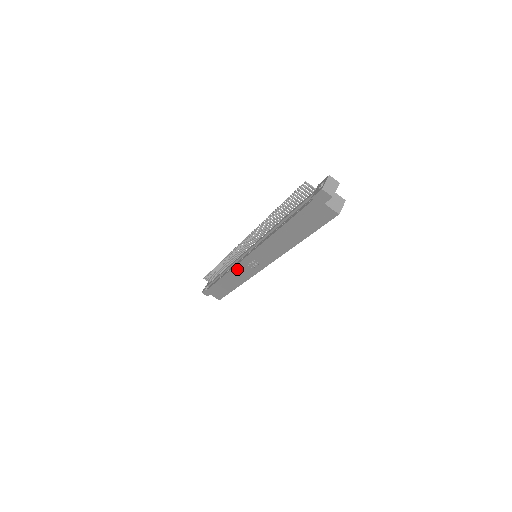
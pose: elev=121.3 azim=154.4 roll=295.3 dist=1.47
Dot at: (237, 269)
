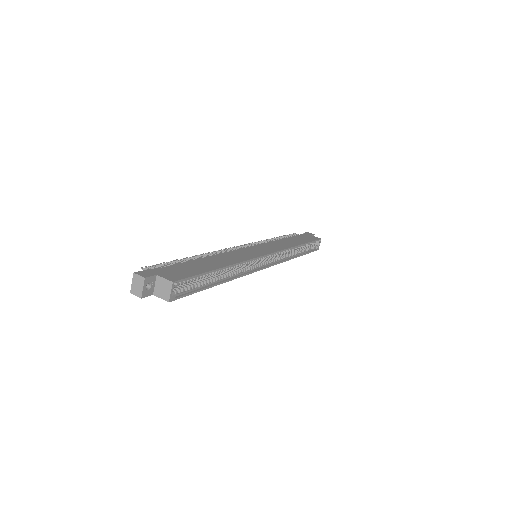
Dot at: occluded
